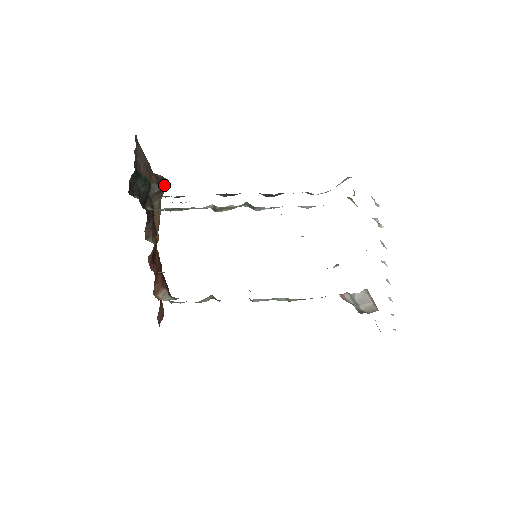
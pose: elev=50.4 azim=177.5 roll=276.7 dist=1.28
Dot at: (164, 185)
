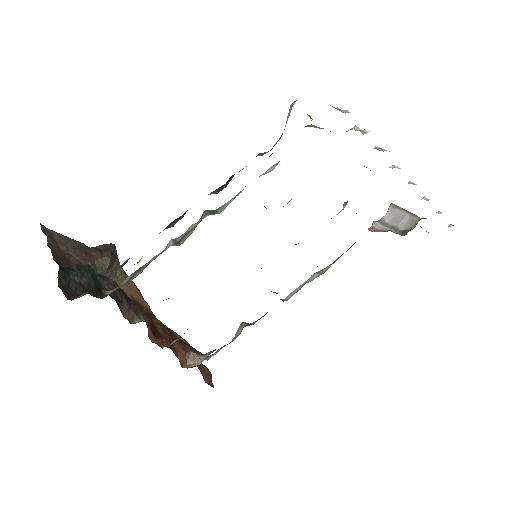
Dot at: (111, 252)
